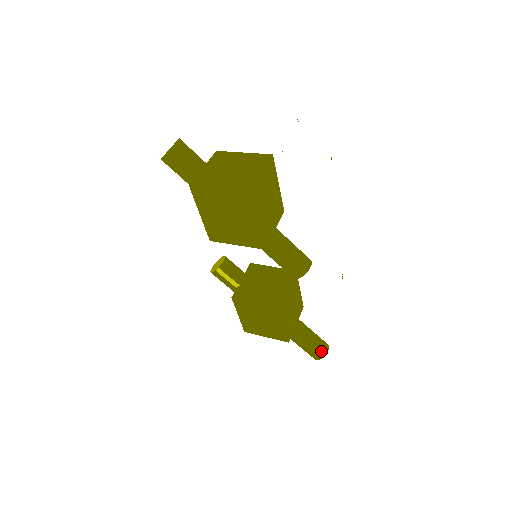
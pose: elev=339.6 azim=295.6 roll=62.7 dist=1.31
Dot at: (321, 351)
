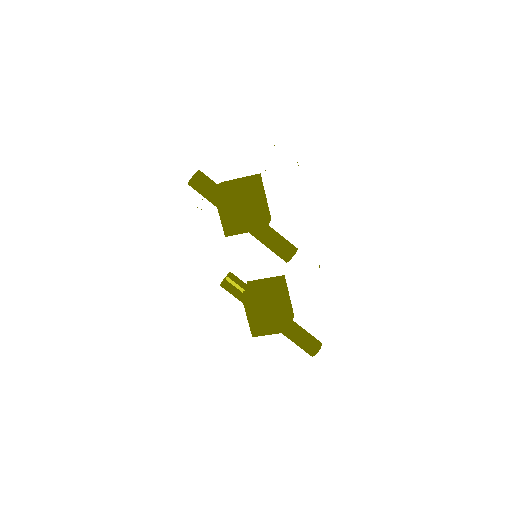
Dot at: (317, 344)
